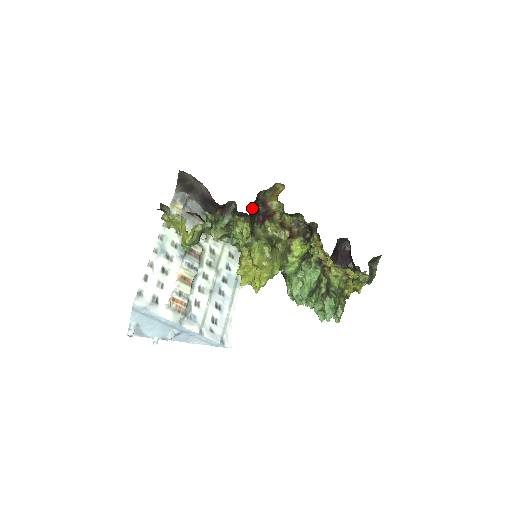
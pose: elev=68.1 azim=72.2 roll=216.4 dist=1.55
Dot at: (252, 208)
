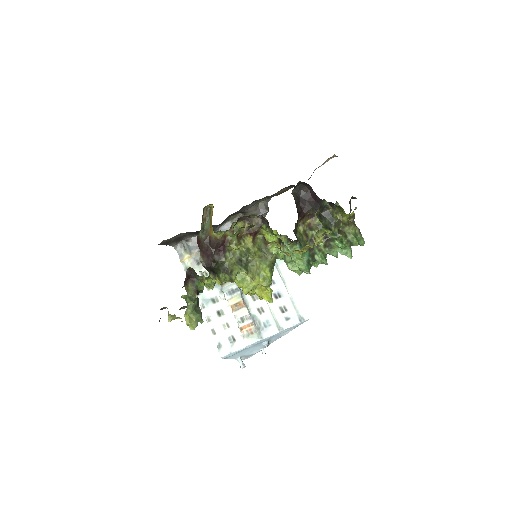
Dot at: (204, 259)
